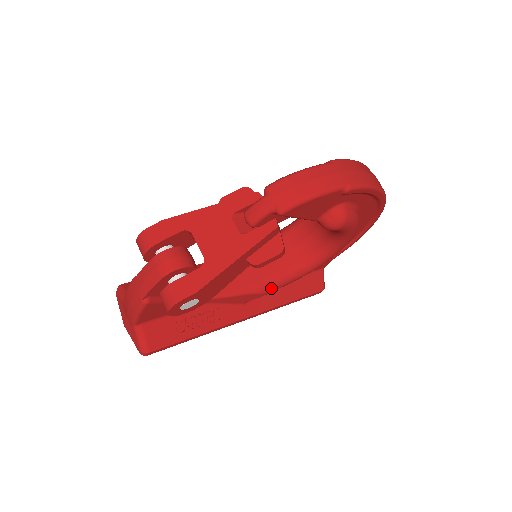
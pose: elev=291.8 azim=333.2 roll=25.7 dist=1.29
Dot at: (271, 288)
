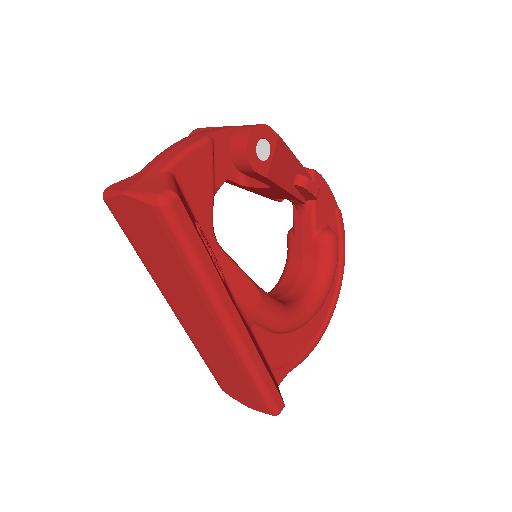
Dot at: (267, 299)
